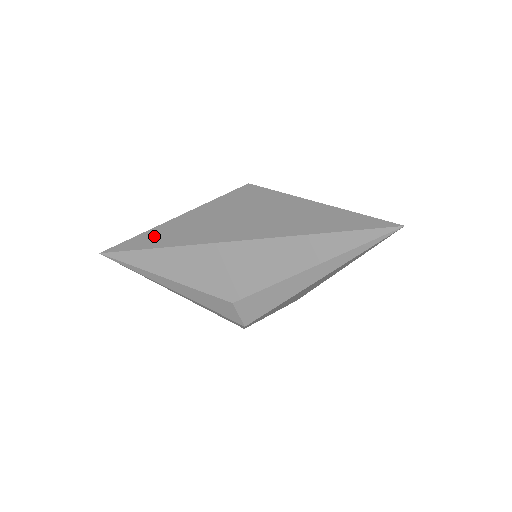
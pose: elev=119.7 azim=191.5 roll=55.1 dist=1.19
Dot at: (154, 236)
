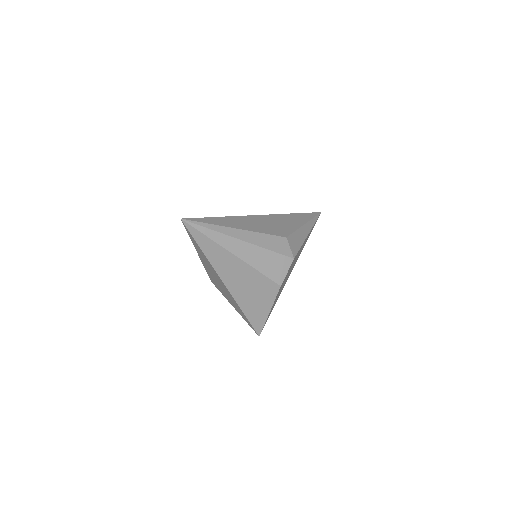
Dot at: occluded
